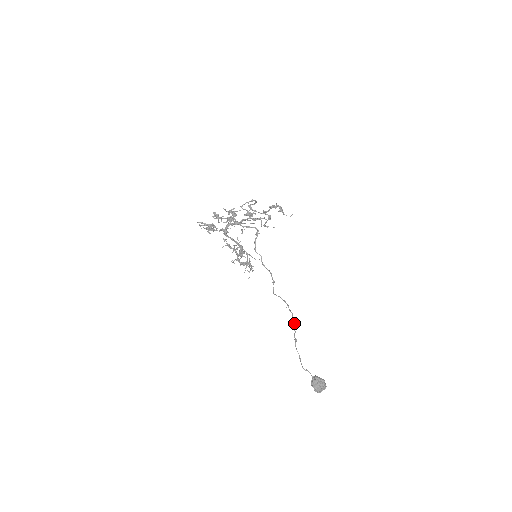
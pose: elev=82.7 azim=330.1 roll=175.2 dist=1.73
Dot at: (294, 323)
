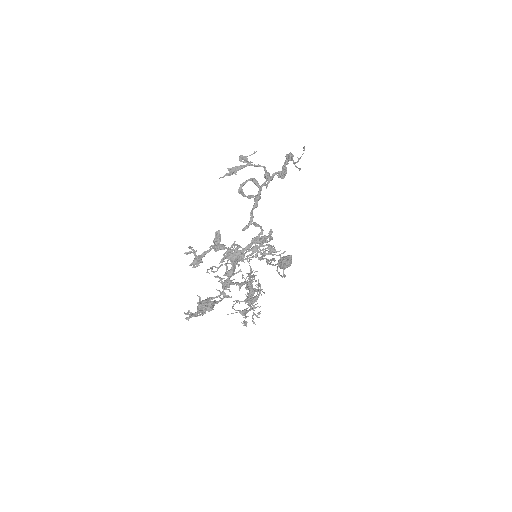
Dot at: occluded
